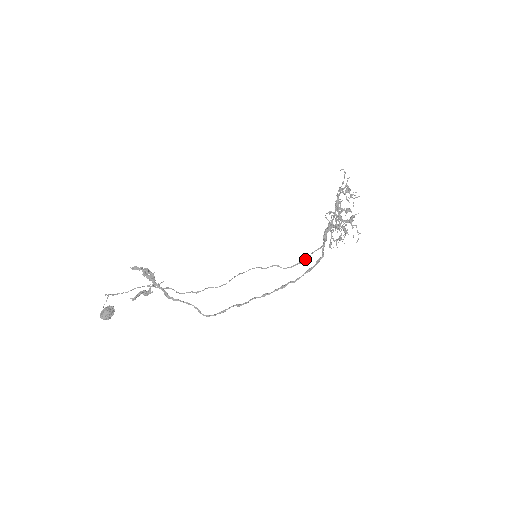
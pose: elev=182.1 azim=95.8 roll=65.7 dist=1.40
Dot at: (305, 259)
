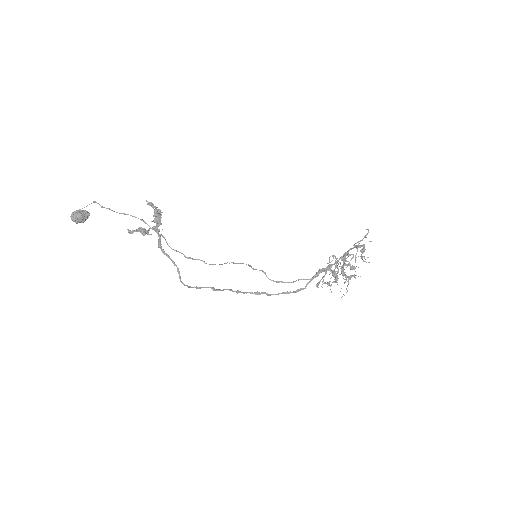
Dot at: (290, 282)
